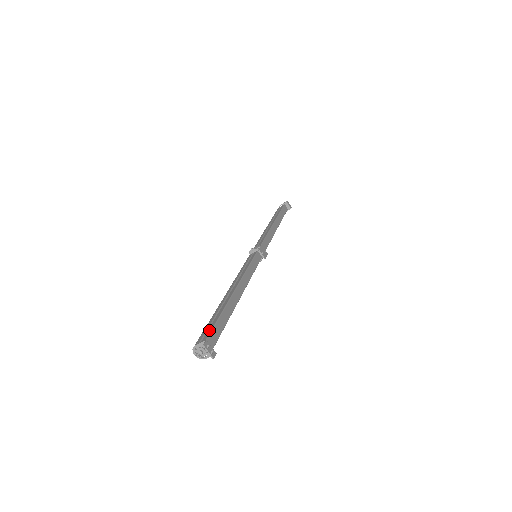
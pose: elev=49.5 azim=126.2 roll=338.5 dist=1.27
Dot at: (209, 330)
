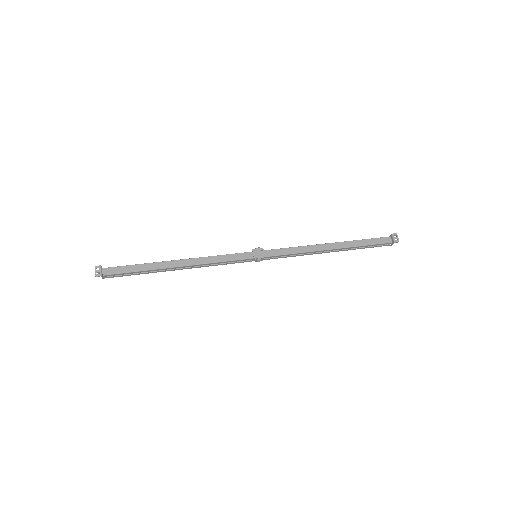
Dot at: (120, 266)
